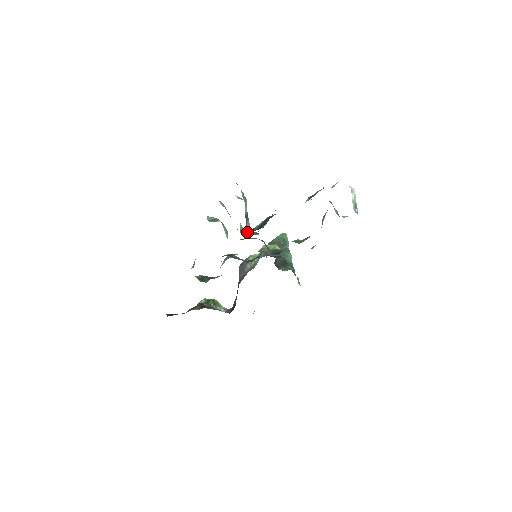
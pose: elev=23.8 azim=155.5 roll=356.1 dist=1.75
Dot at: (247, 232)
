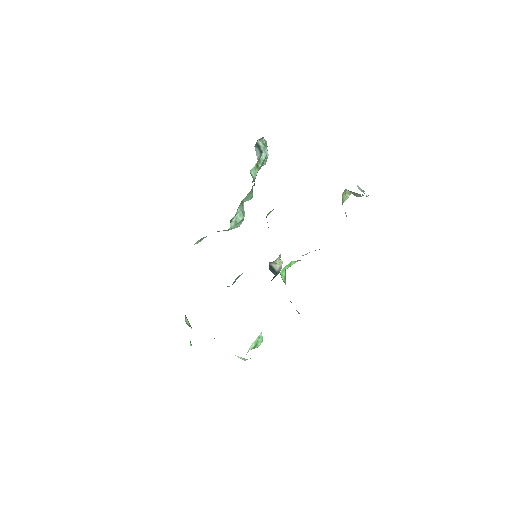
Dot at: occluded
